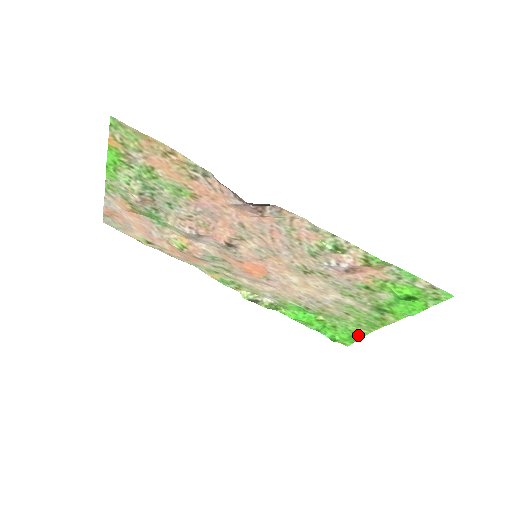
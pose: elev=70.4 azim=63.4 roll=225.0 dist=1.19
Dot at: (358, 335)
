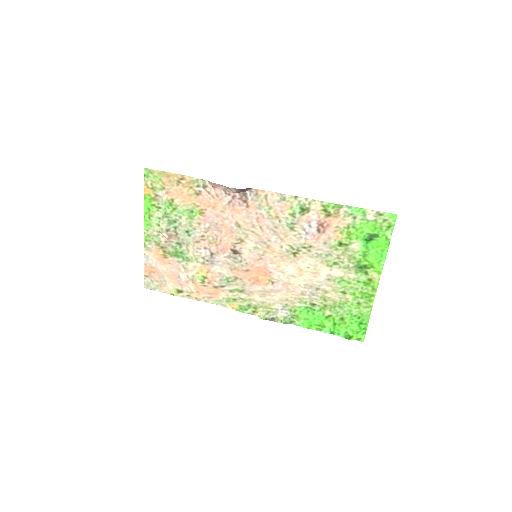
Dot at: (364, 319)
